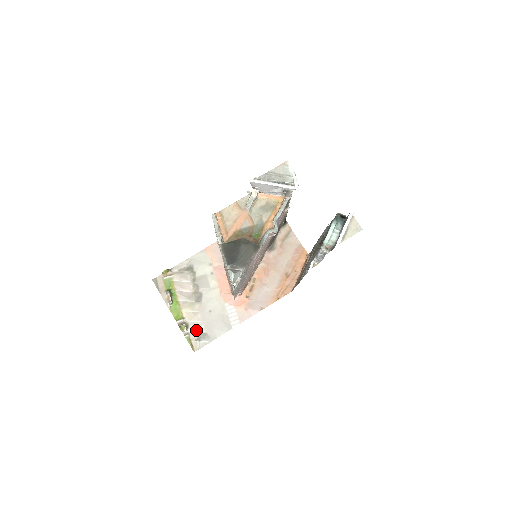
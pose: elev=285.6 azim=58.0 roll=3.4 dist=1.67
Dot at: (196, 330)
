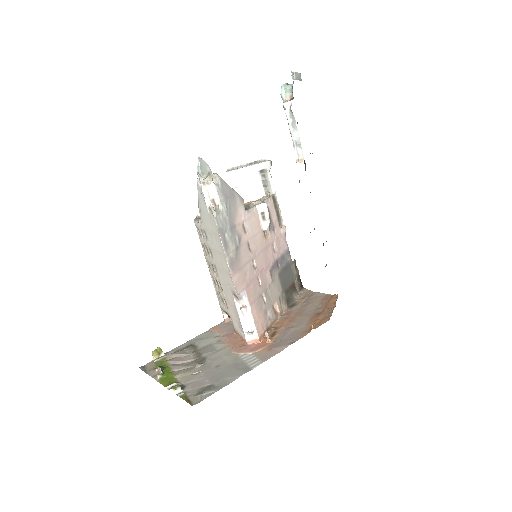
Dot at: (196, 387)
